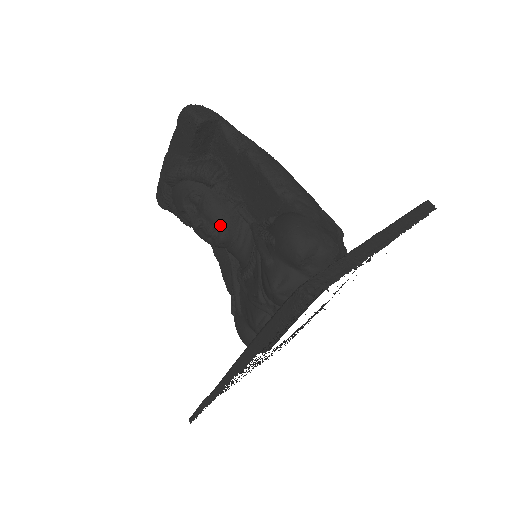
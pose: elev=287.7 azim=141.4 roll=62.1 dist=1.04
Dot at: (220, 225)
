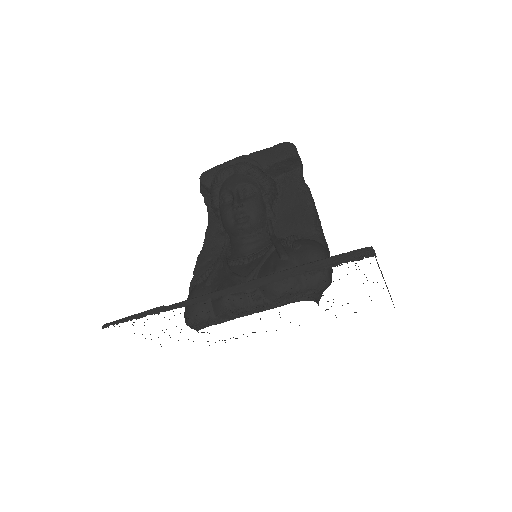
Dot at: (253, 217)
